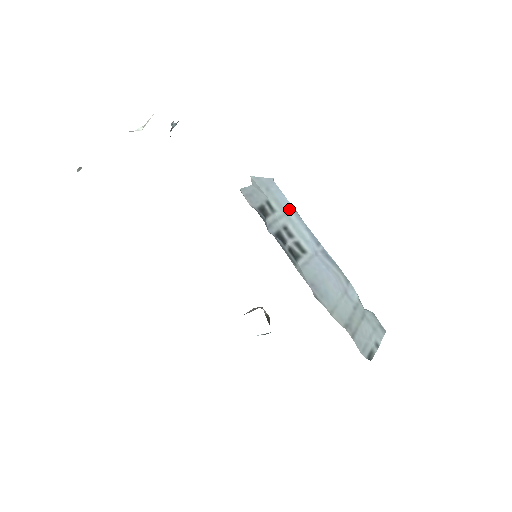
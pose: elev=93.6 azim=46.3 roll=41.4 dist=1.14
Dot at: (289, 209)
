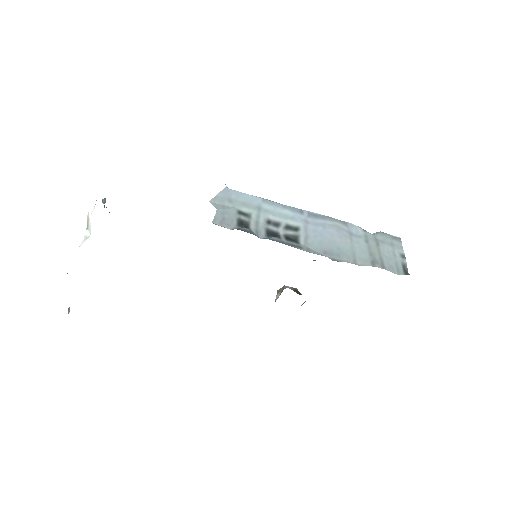
Dot at: (258, 202)
